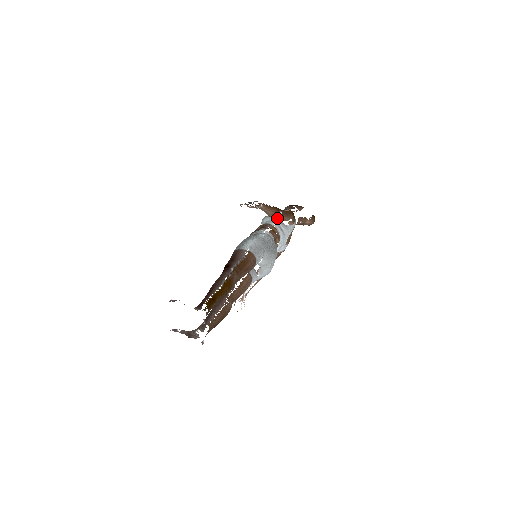
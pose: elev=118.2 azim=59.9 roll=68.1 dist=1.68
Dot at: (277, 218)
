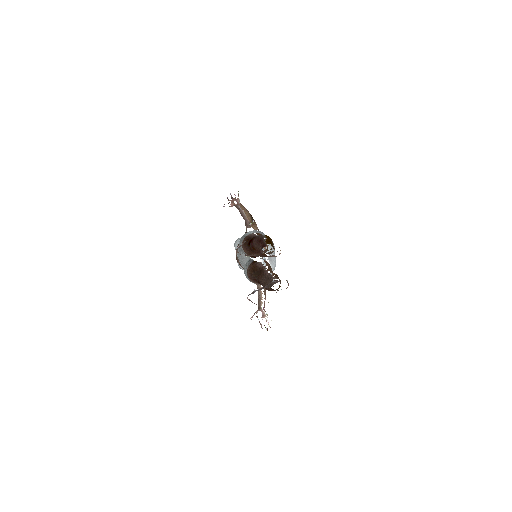
Dot at: (252, 221)
